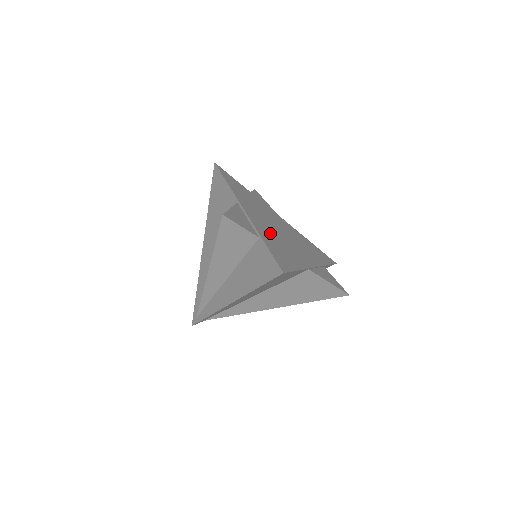
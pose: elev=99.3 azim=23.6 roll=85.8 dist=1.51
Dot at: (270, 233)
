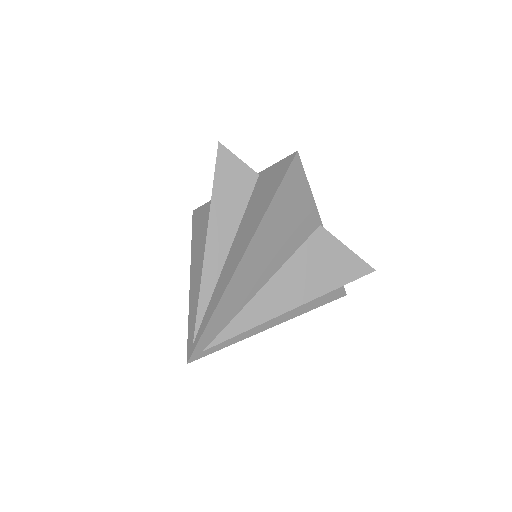
Dot at: occluded
